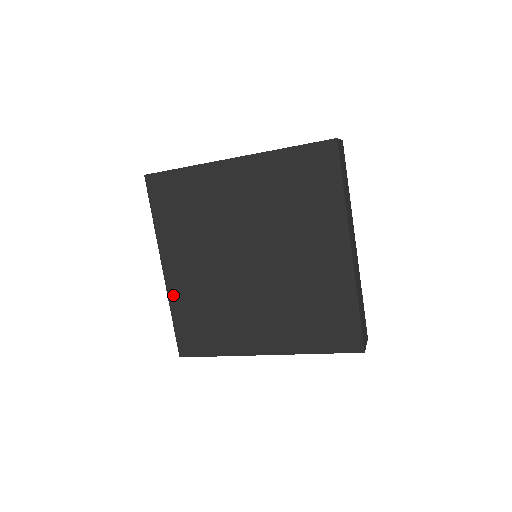
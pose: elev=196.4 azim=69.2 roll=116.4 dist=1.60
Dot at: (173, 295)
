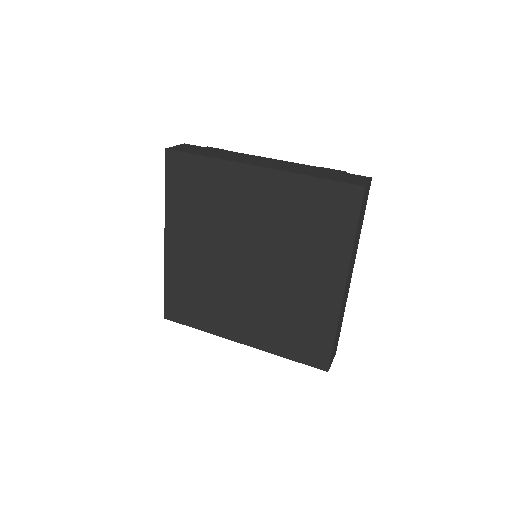
Dot at: (170, 266)
